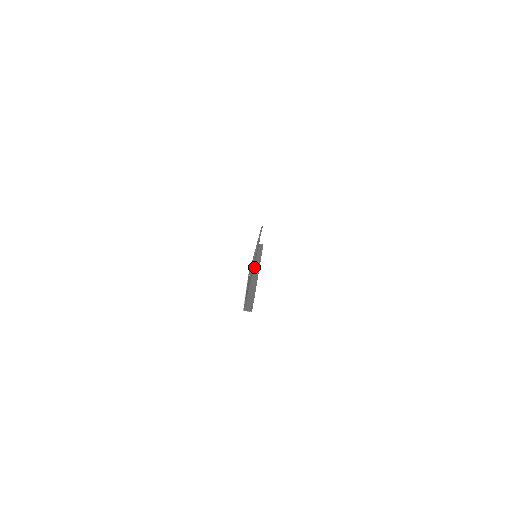
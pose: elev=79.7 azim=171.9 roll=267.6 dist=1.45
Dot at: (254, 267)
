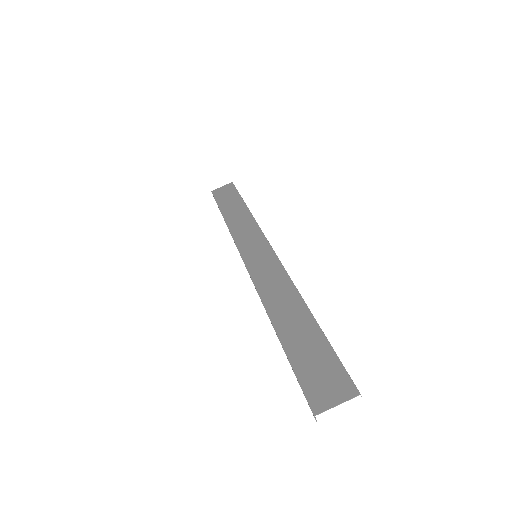
Dot at: (246, 265)
